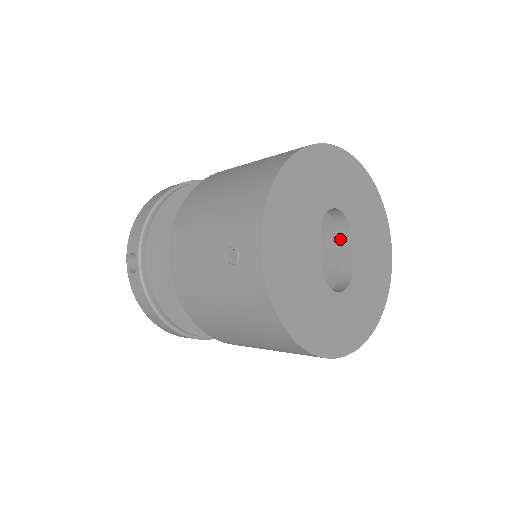
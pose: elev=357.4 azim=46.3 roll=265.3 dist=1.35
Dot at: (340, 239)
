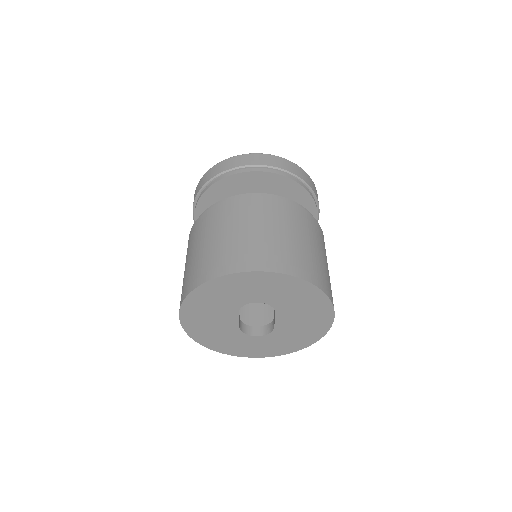
Dot at: occluded
